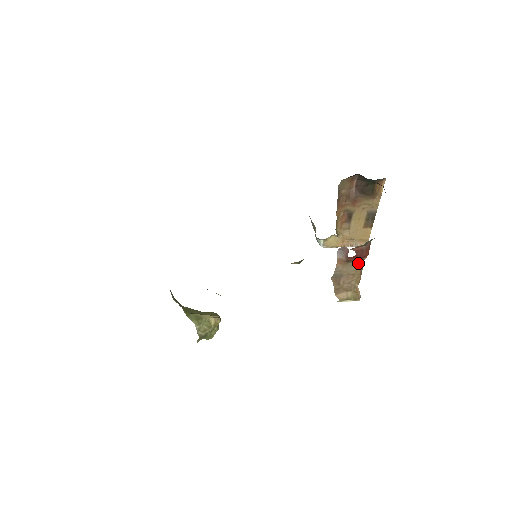
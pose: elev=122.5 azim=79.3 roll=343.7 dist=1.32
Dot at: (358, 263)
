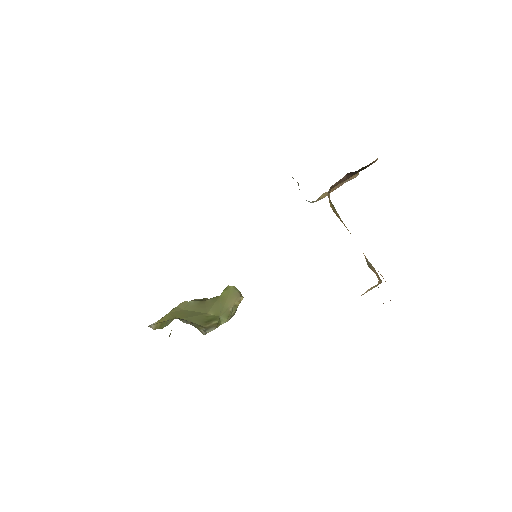
Dot at: occluded
